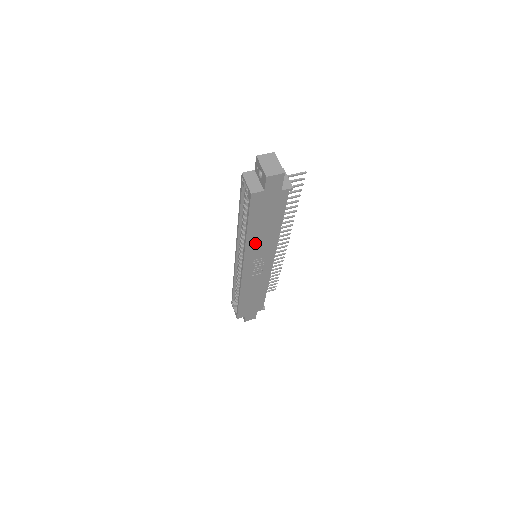
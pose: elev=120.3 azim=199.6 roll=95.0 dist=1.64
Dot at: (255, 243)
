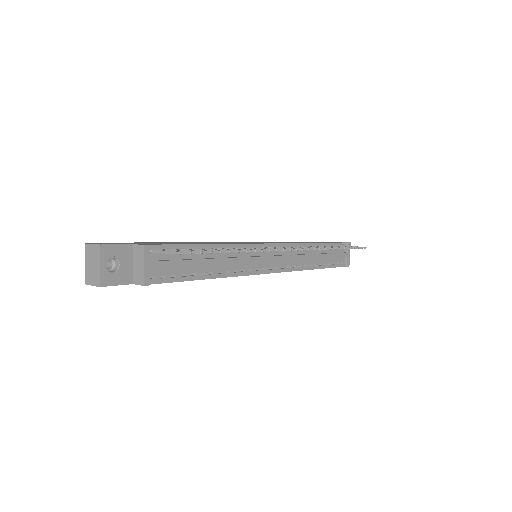
Dot at: occluded
